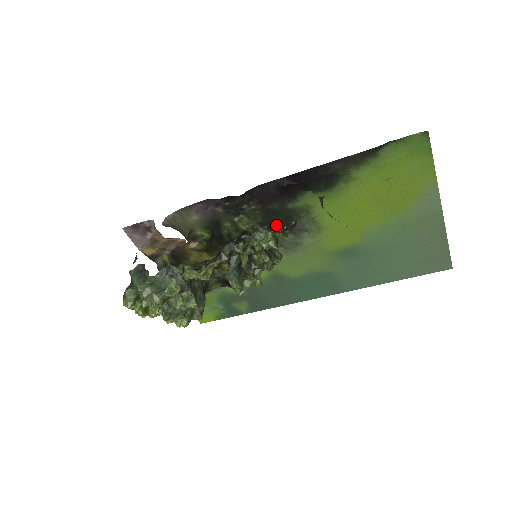
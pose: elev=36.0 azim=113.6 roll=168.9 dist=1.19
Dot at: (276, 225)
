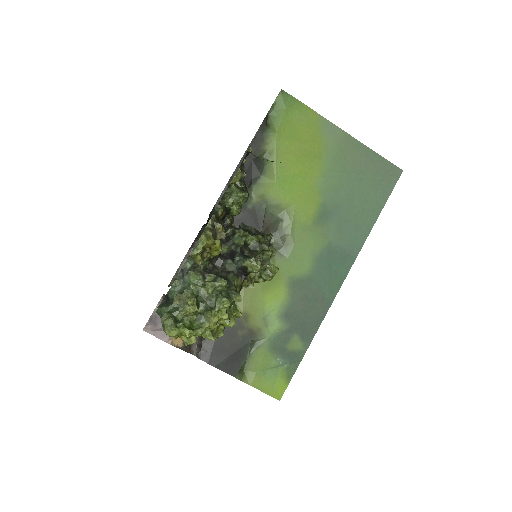
Dot at: occluded
